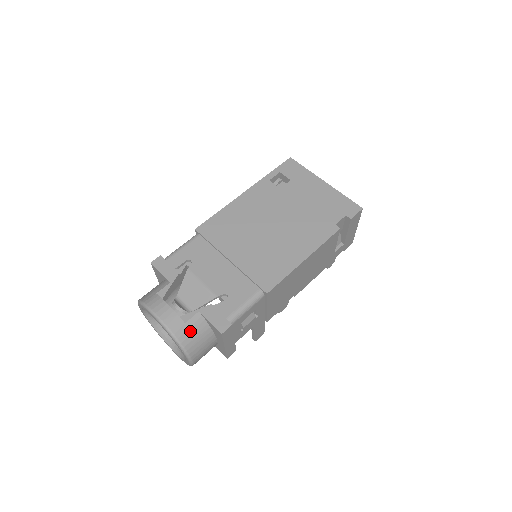
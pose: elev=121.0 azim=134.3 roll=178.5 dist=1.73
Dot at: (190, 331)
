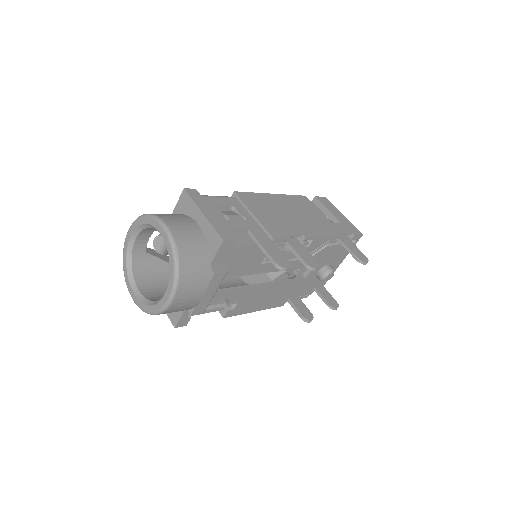
Dot at: occluded
